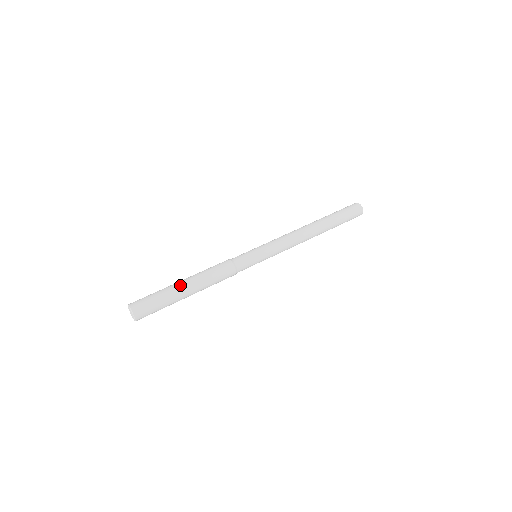
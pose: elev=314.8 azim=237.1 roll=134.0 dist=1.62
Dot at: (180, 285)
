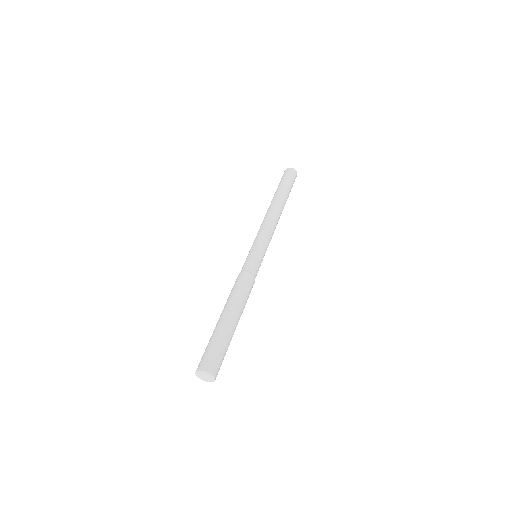
Dot at: (231, 322)
